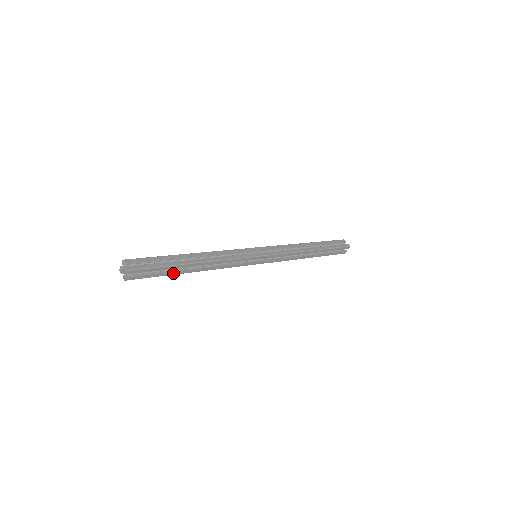
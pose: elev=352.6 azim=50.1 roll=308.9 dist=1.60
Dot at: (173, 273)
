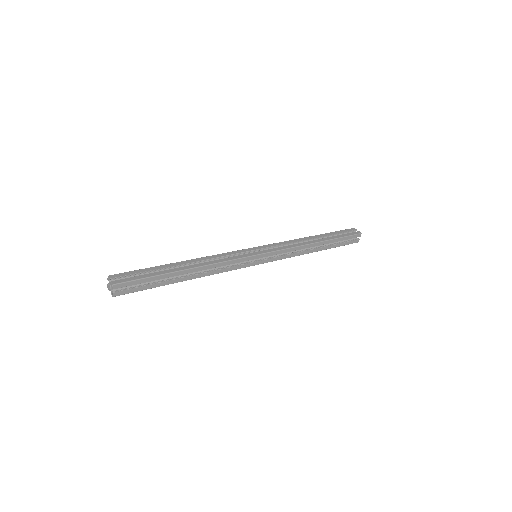
Dot at: (165, 283)
